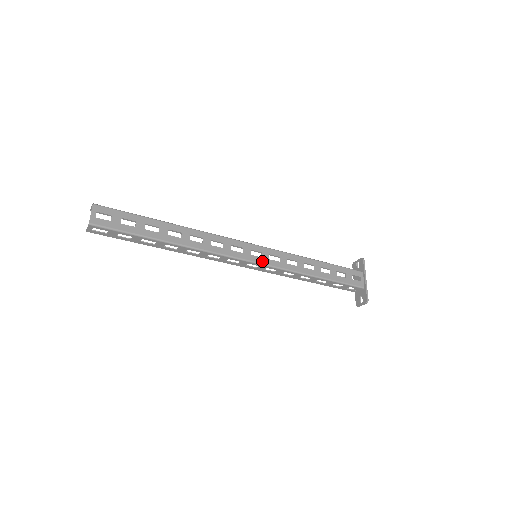
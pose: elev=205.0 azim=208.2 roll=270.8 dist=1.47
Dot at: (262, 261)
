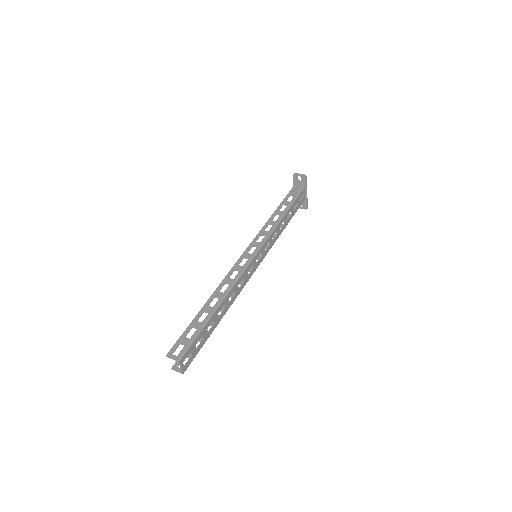
Dot at: (262, 259)
